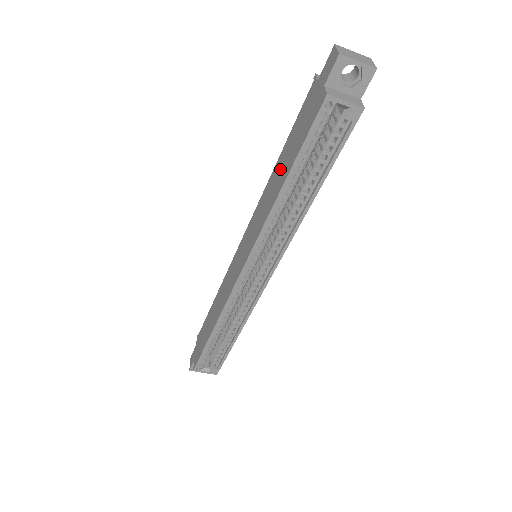
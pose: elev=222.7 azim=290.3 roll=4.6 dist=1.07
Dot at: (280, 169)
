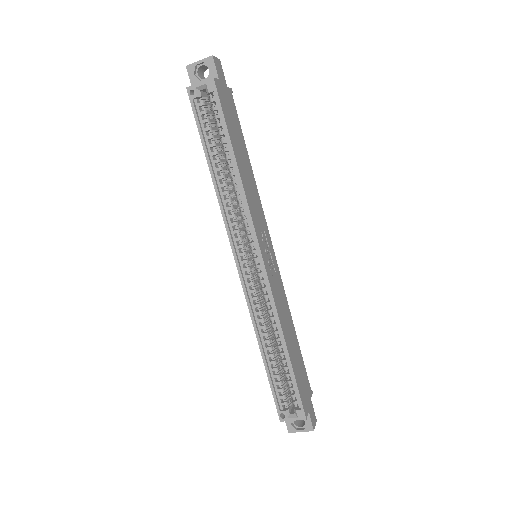
Dot at: occluded
